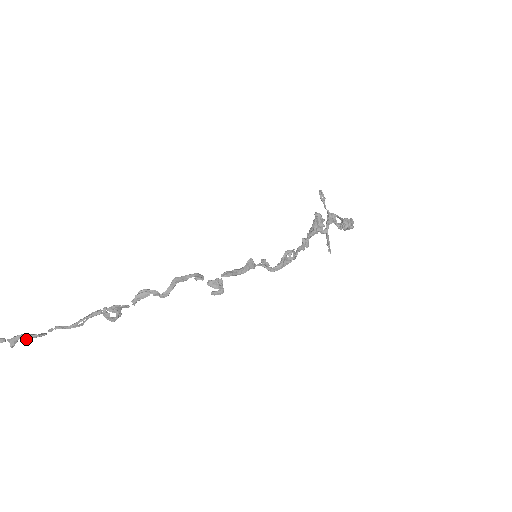
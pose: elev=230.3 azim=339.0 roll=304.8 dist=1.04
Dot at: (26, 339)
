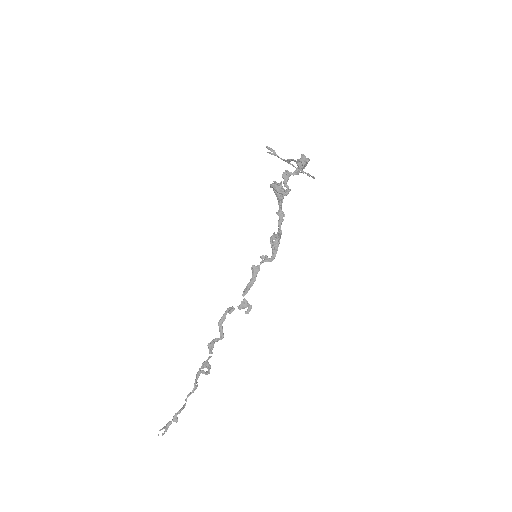
Dot at: (179, 413)
